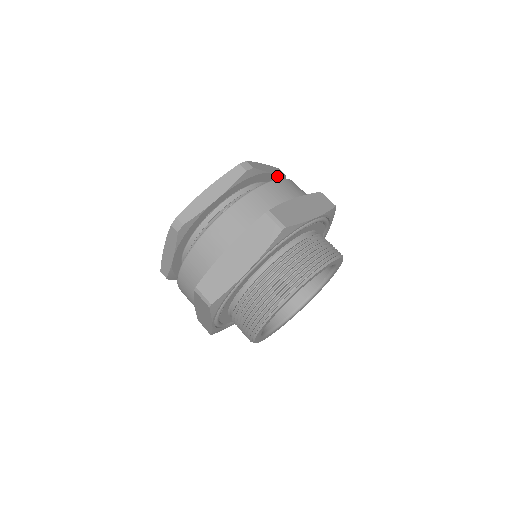
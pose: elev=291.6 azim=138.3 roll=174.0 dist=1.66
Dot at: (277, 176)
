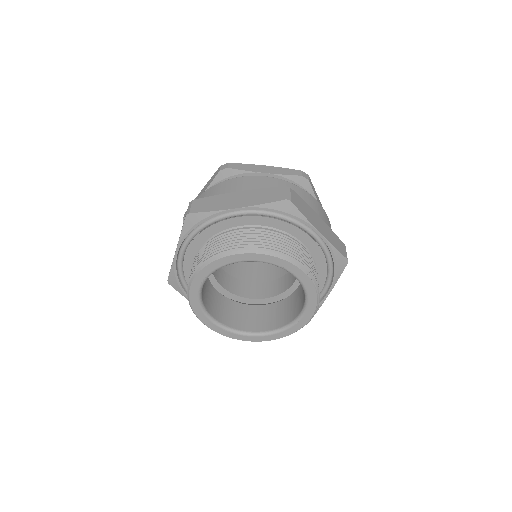
Dot at: (281, 177)
